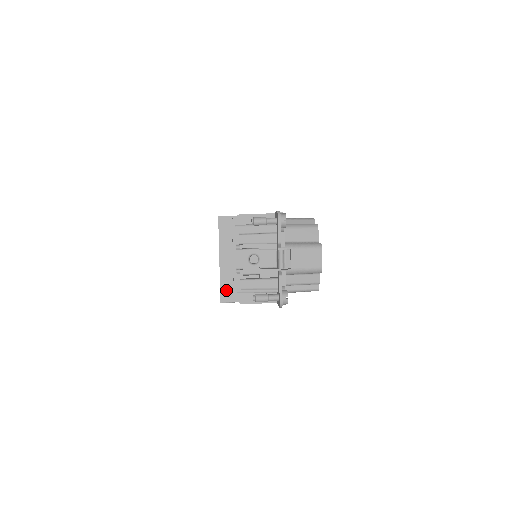
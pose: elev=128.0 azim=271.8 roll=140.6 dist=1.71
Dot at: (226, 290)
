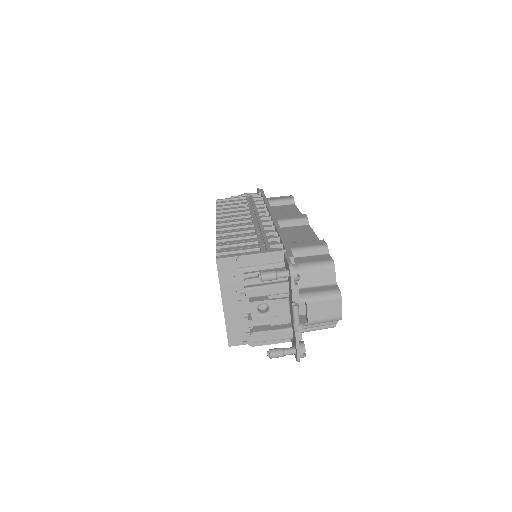
Dot at: (233, 334)
